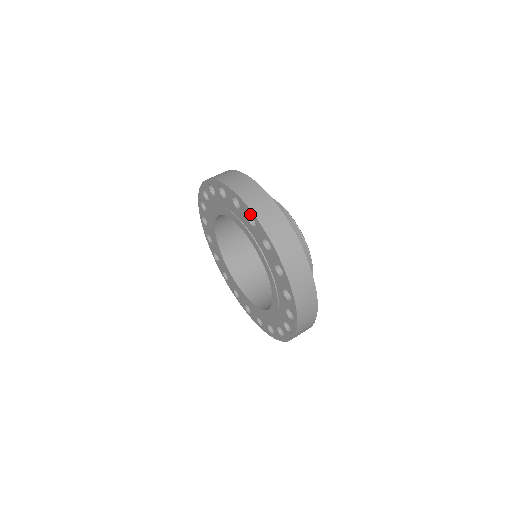
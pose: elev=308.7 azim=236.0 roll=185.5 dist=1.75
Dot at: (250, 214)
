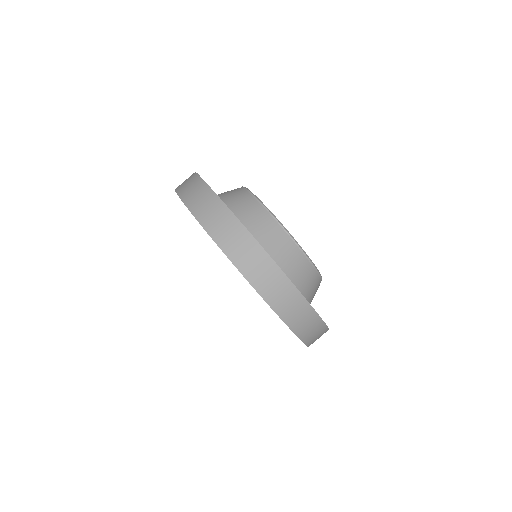
Dot at: (229, 259)
